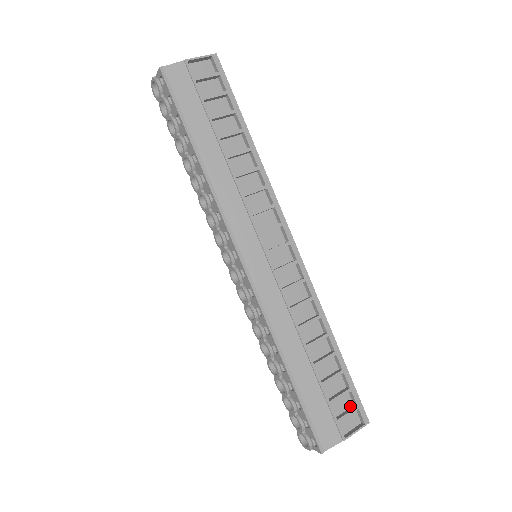
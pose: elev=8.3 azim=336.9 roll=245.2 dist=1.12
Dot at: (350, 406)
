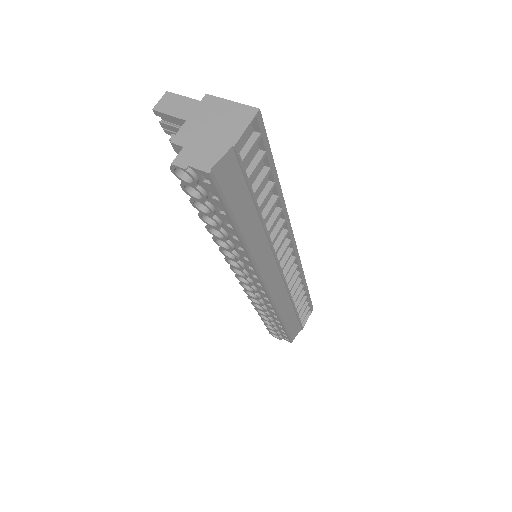
Dot at: occluded
